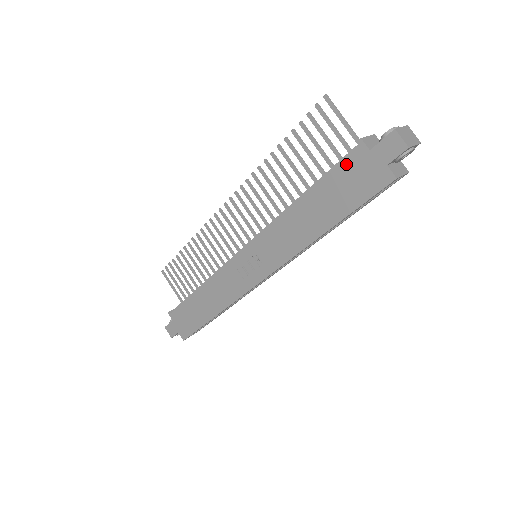
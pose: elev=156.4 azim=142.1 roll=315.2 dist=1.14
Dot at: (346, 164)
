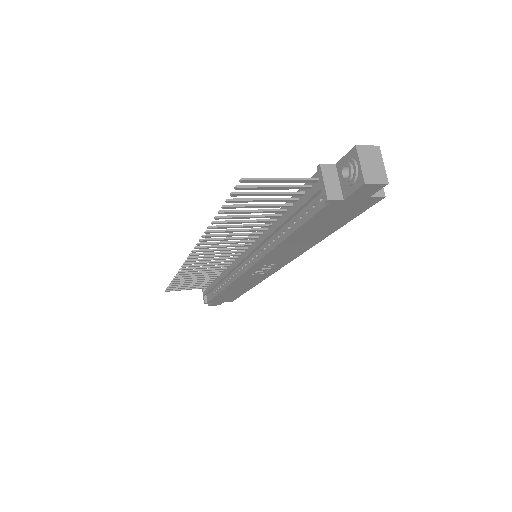
Dot at: (322, 214)
